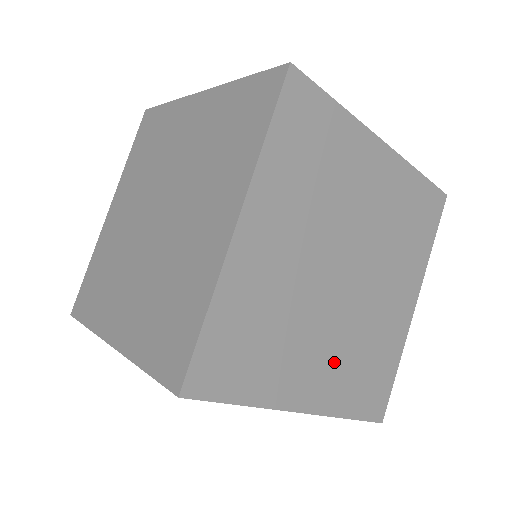
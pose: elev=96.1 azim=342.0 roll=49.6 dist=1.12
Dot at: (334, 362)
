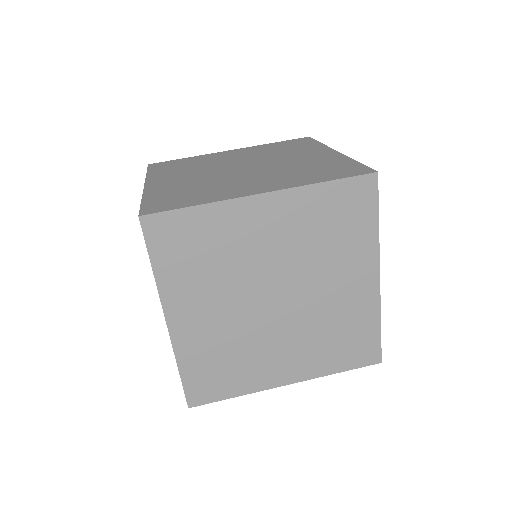
Dot at: (213, 330)
